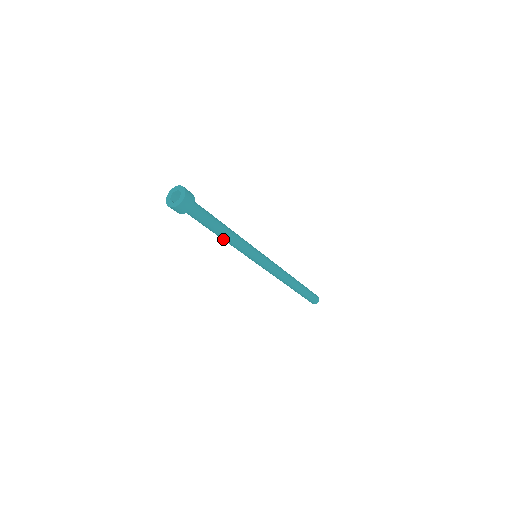
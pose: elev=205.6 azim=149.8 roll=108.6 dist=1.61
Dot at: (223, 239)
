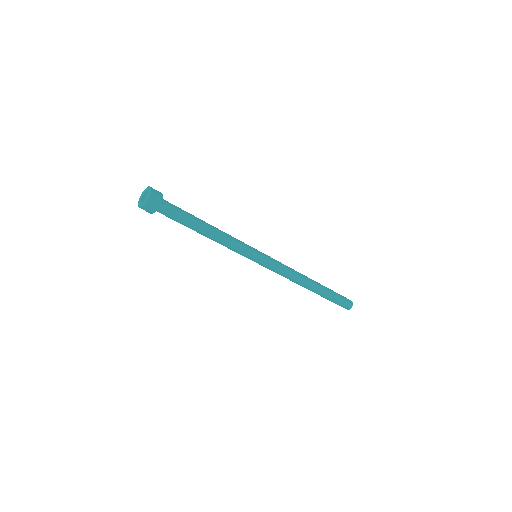
Dot at: (211, 238)
